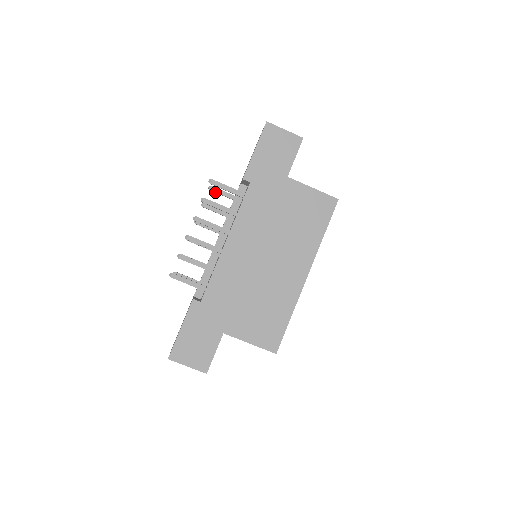
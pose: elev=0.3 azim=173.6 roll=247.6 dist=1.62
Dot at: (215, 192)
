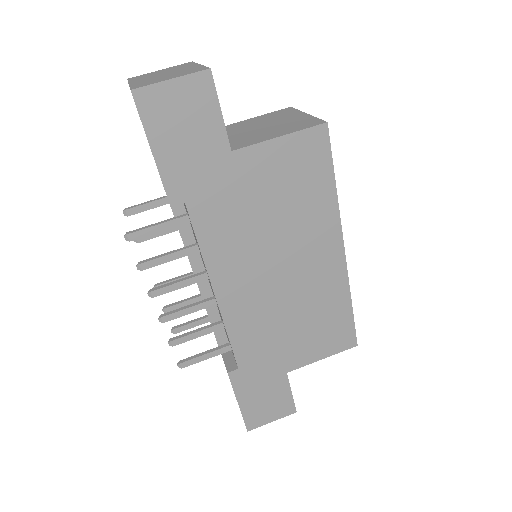
Dot at: (137, 212)
